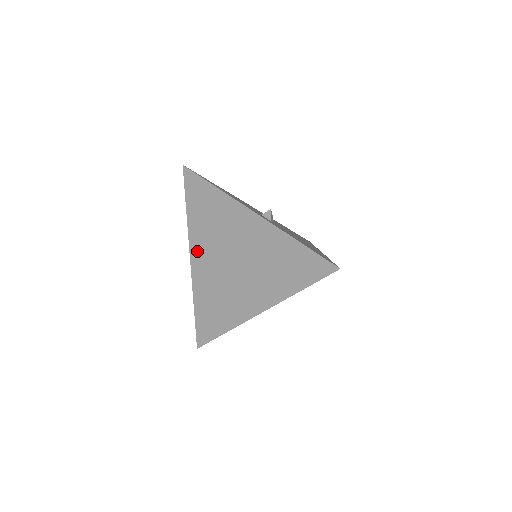
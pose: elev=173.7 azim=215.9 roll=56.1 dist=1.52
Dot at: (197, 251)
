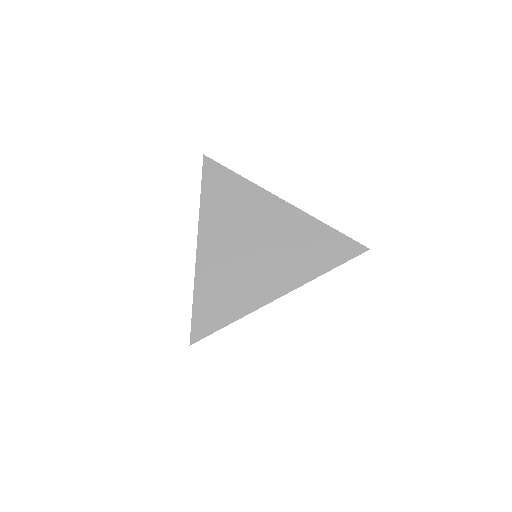
Dot at: (208, 236)
